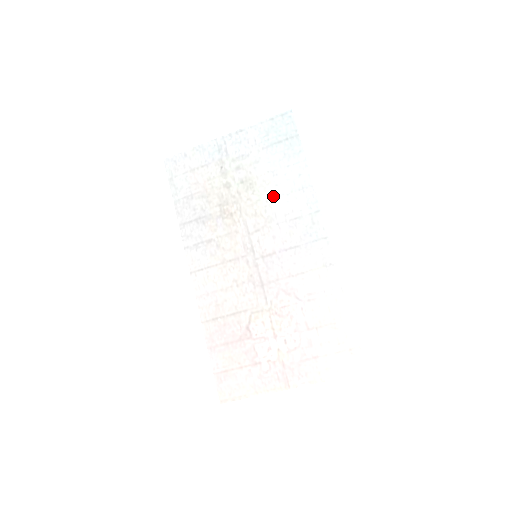
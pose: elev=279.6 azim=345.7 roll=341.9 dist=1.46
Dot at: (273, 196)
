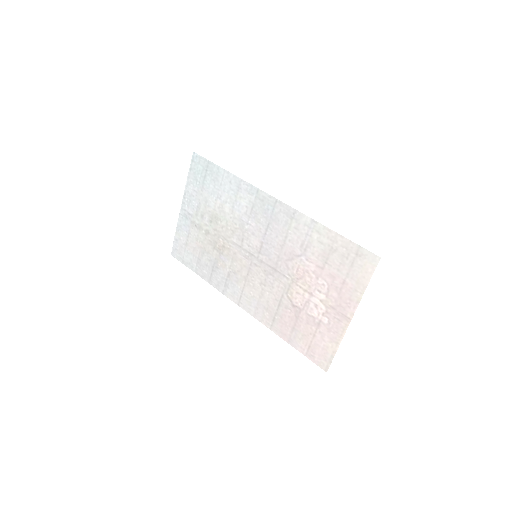
Dot at: (230, 211)
